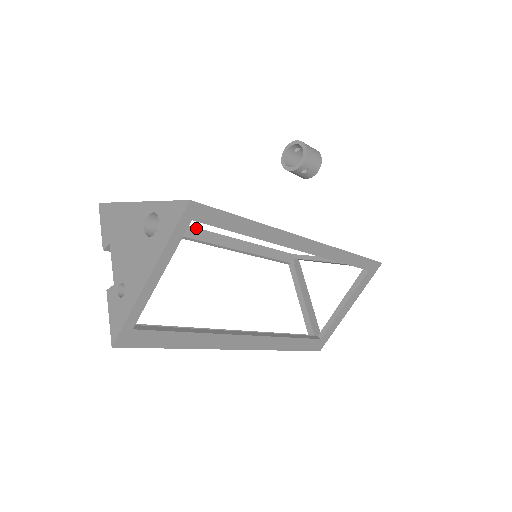
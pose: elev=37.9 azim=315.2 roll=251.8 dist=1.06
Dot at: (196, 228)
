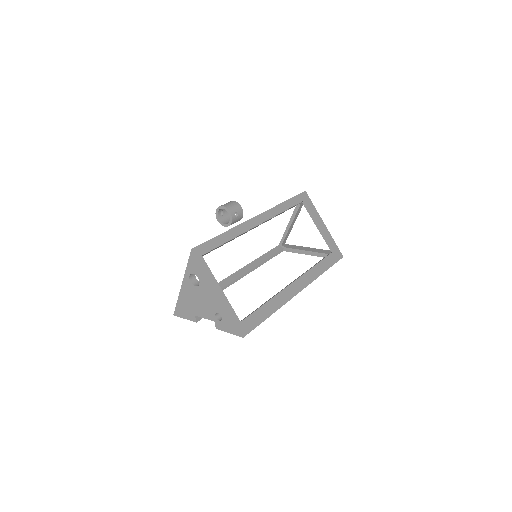
Dot at: (221, 281)
